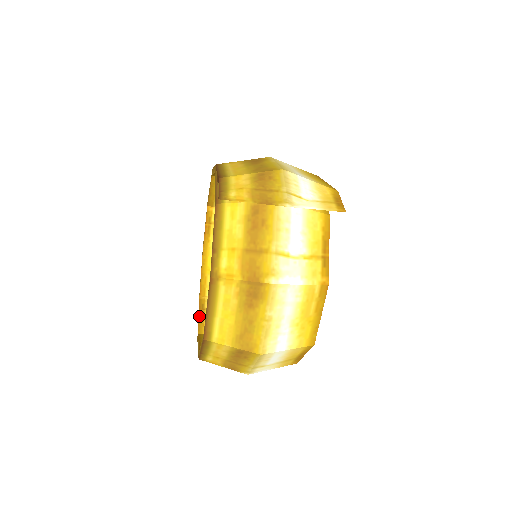
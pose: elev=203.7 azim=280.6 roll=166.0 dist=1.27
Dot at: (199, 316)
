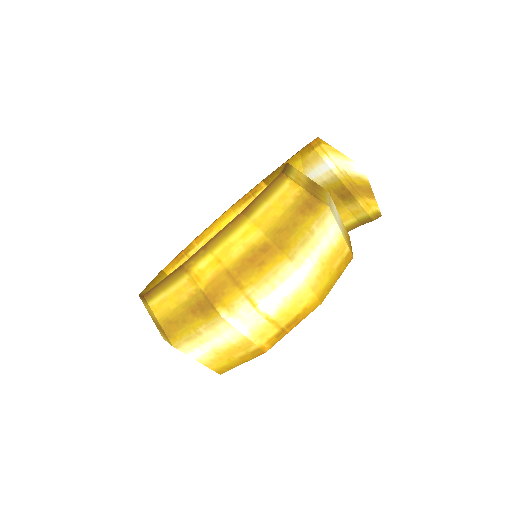
Dot at: occluded
